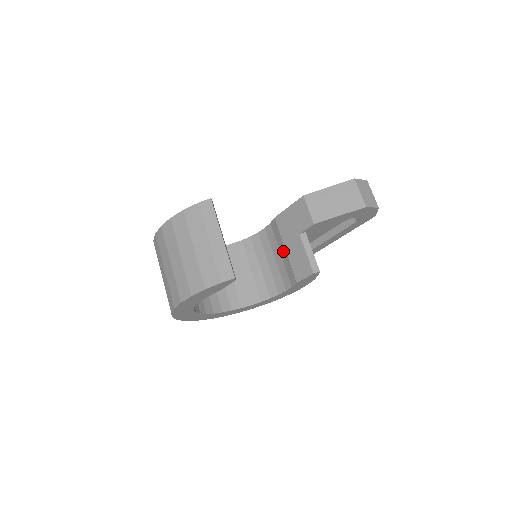
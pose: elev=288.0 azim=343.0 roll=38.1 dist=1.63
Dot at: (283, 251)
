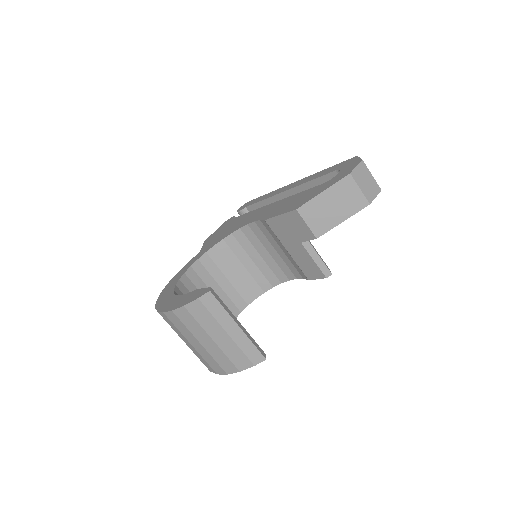
Dot at: (285, 250)
